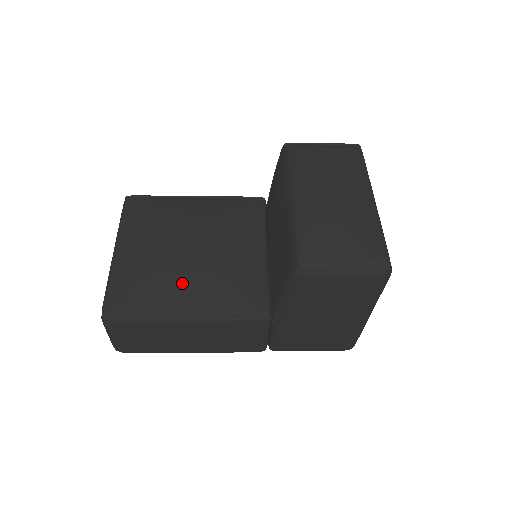
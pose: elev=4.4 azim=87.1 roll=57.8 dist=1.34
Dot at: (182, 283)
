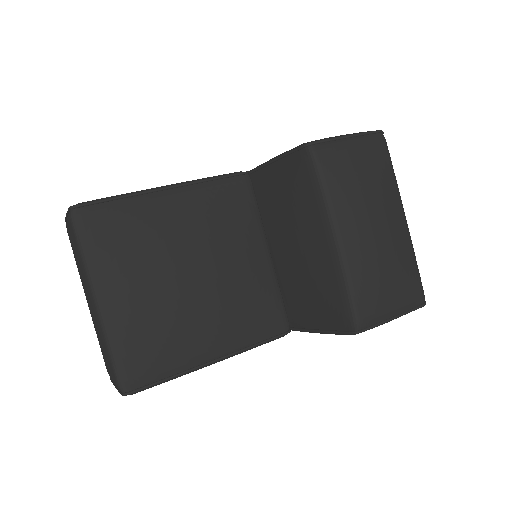
Dot at: (201, 328)
